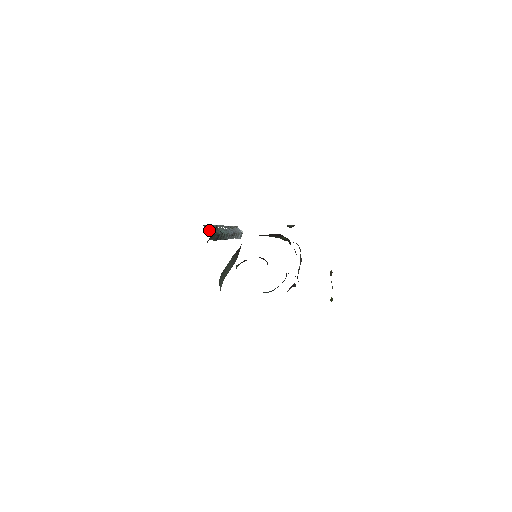
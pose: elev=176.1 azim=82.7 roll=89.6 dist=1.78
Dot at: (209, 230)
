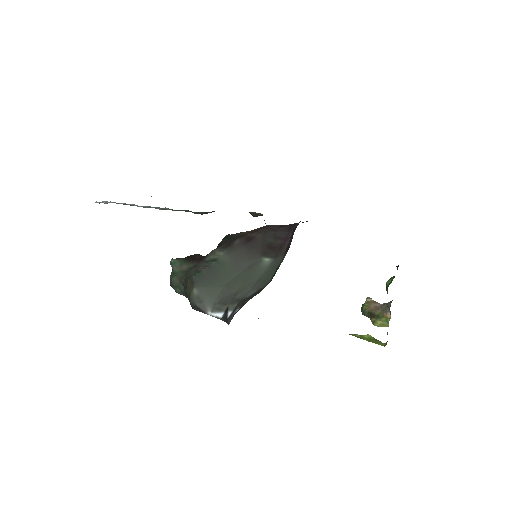
Dot at: occluded
